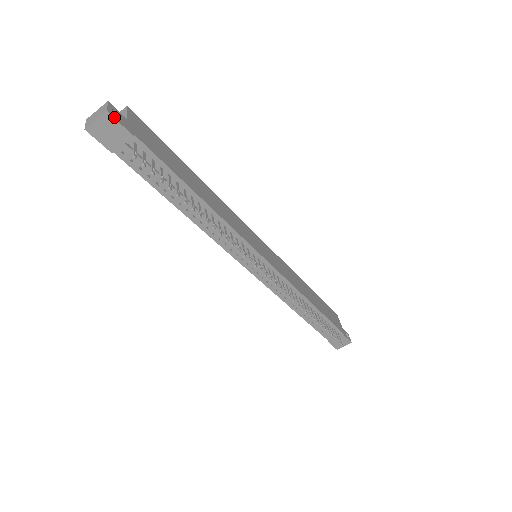
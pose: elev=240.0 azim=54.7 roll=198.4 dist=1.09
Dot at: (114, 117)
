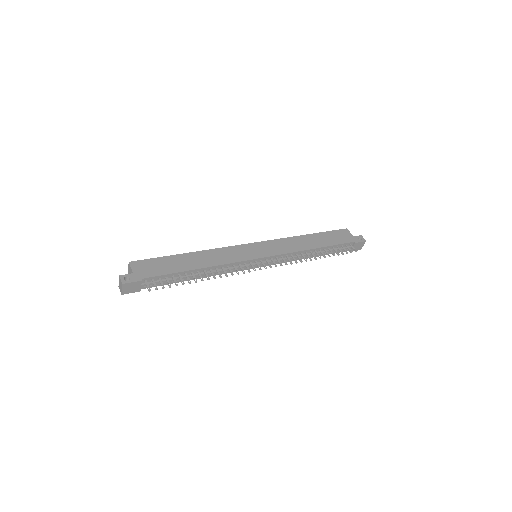
Dot at: (127, 283)
